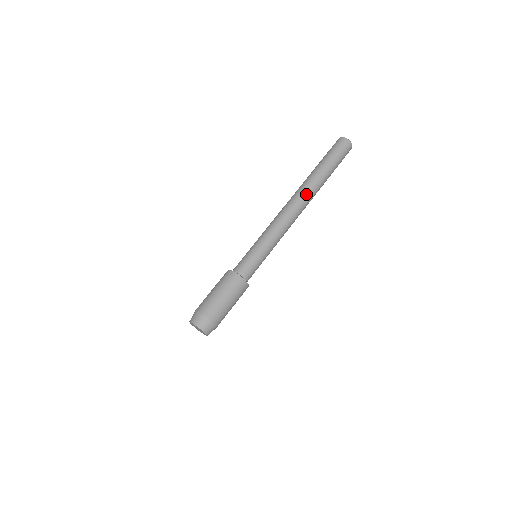
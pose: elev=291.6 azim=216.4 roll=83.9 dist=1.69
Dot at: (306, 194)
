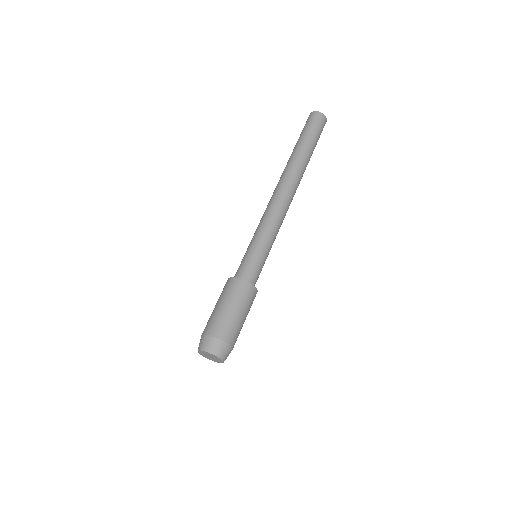
Dot at: (291, 175)
